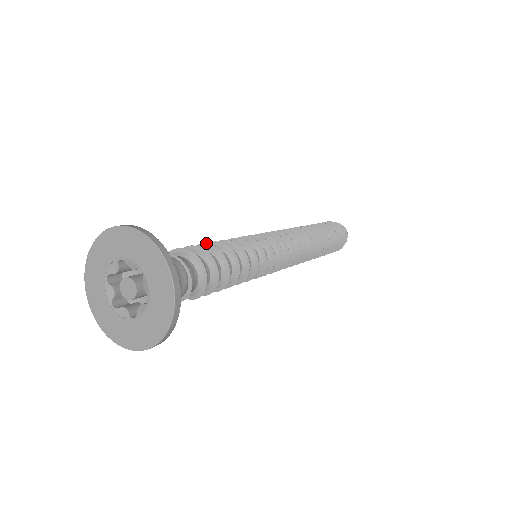
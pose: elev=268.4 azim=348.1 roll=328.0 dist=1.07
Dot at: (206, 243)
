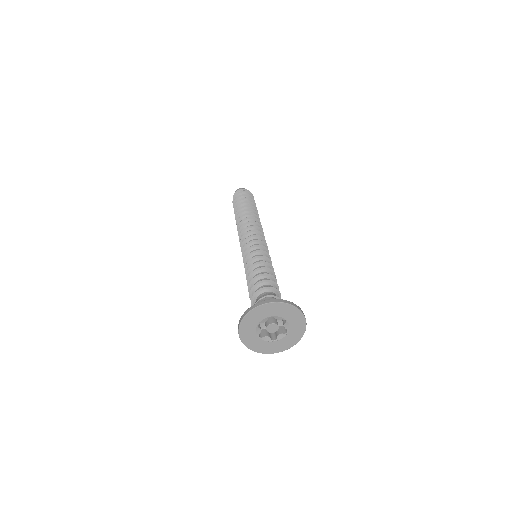
Dot at: (251, 280)
